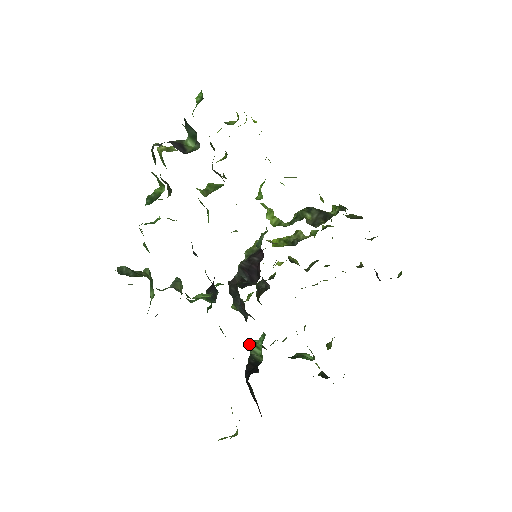
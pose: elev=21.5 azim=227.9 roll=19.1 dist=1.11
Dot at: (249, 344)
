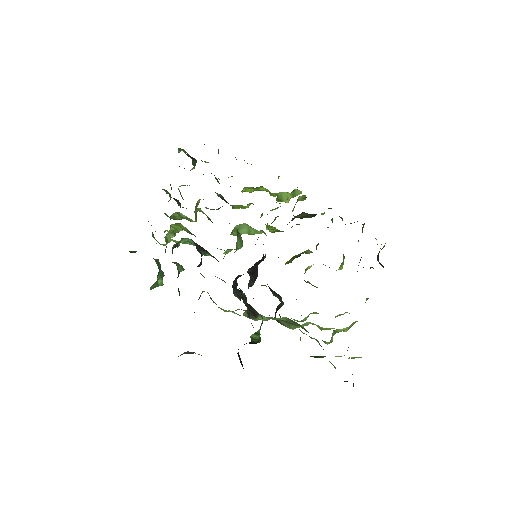
Dot at: (252, 335)
